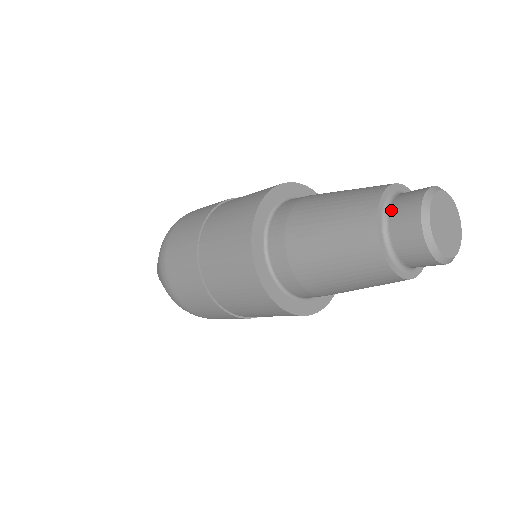
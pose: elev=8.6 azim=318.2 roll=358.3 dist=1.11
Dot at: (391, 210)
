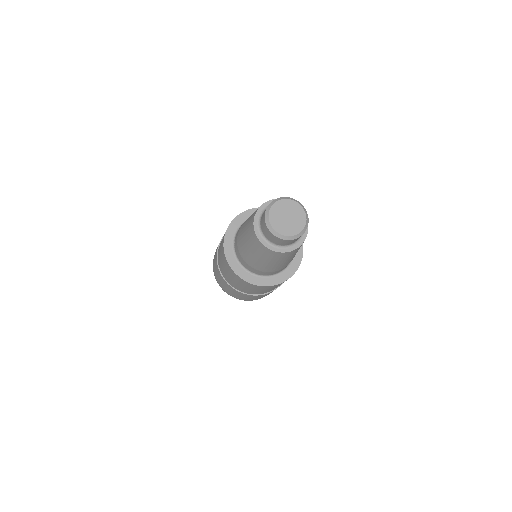
Dot at: (261, 228)
